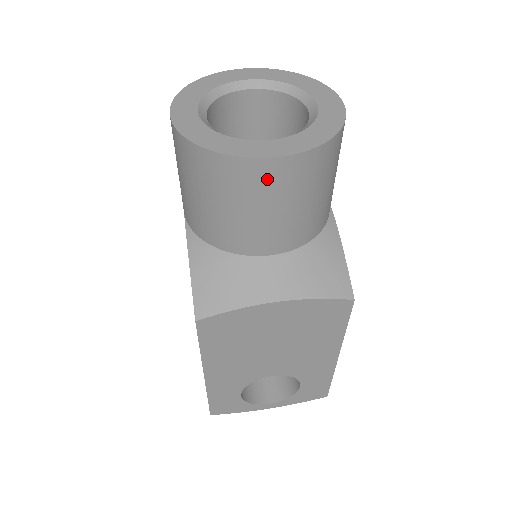
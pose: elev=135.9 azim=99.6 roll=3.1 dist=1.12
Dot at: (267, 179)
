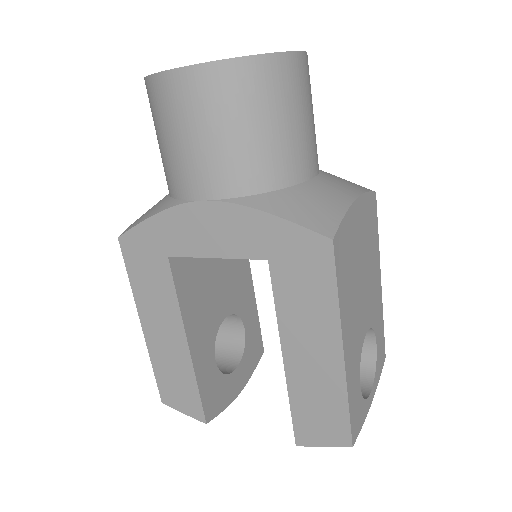
Dot at: (301, 76)
